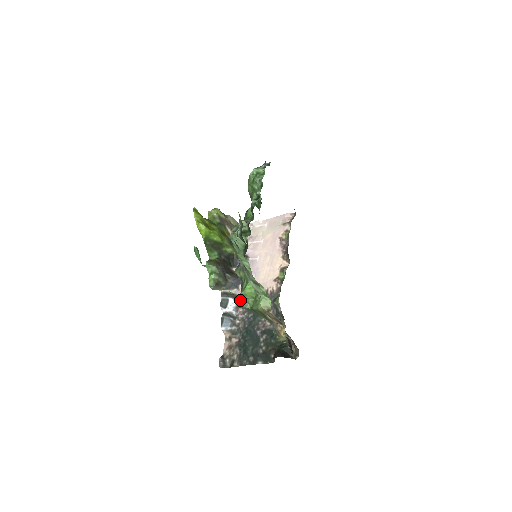
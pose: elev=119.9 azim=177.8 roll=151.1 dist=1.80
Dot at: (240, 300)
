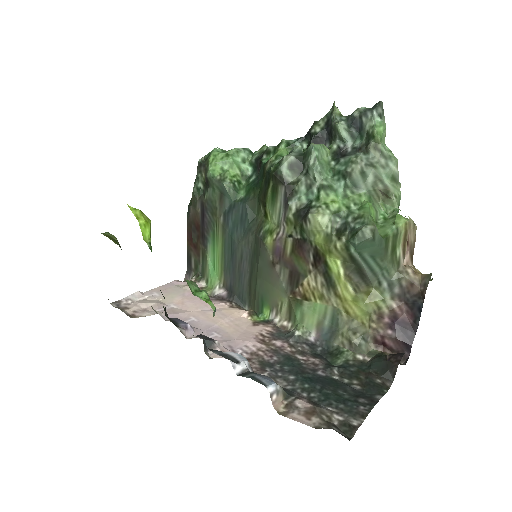
Dot at: occluded
